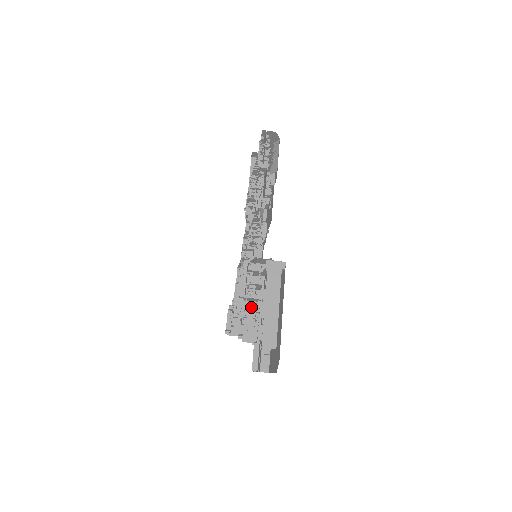
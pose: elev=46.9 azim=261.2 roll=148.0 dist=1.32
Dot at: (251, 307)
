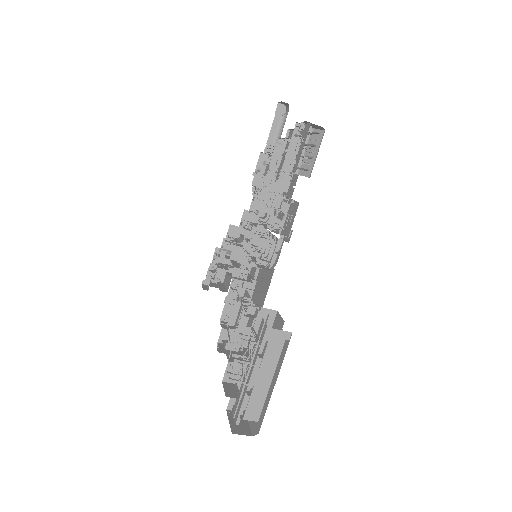
Dot at: occluded
